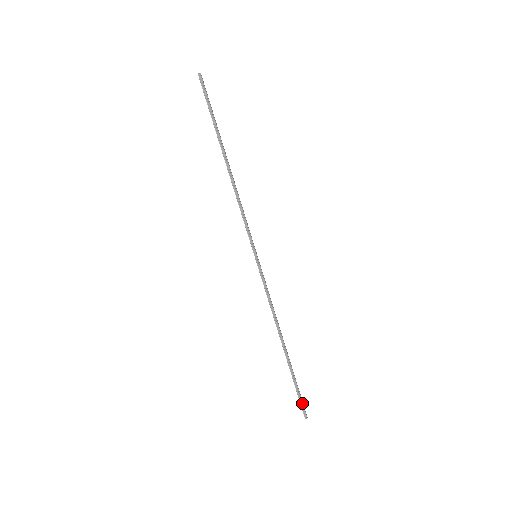
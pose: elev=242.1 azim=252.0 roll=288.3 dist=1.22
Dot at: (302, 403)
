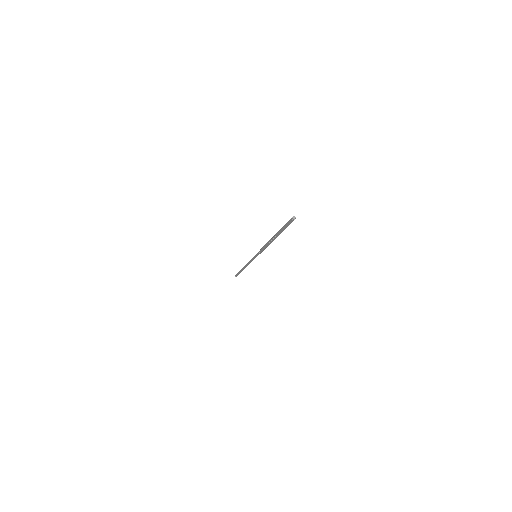
Dot at: (288, 222)
